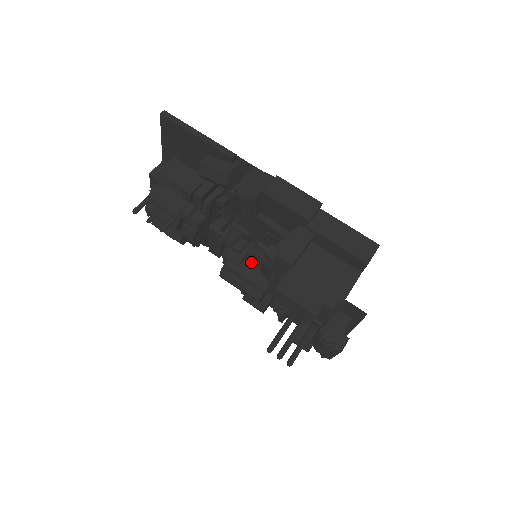
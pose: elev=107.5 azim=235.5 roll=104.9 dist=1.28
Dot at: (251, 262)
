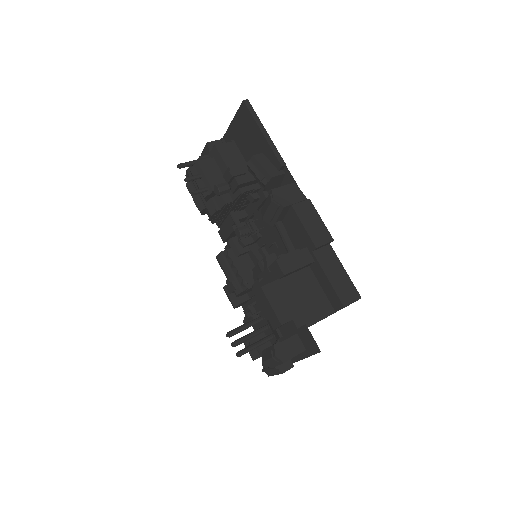
Dot at: (248, 260)
